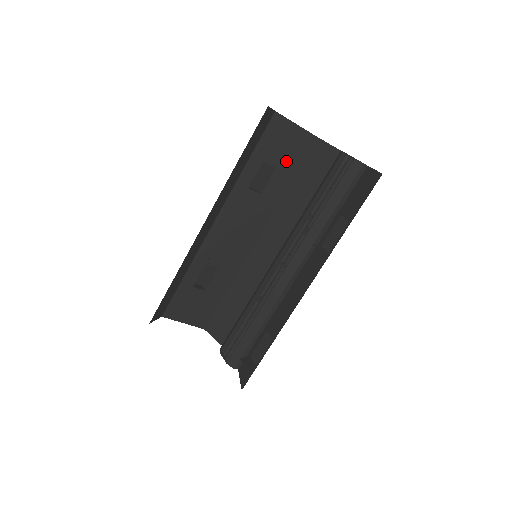
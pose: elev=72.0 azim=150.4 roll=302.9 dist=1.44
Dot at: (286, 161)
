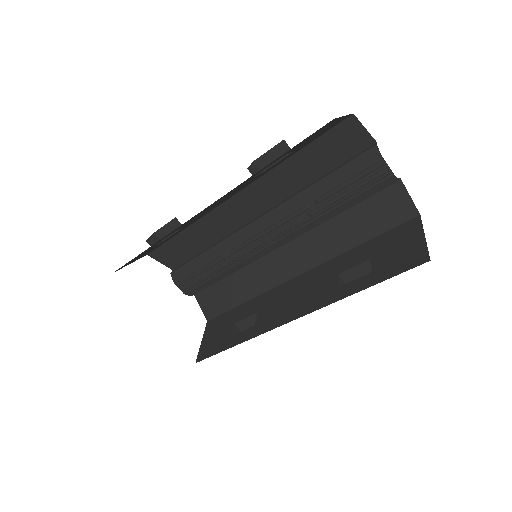
Dot at: occluded
